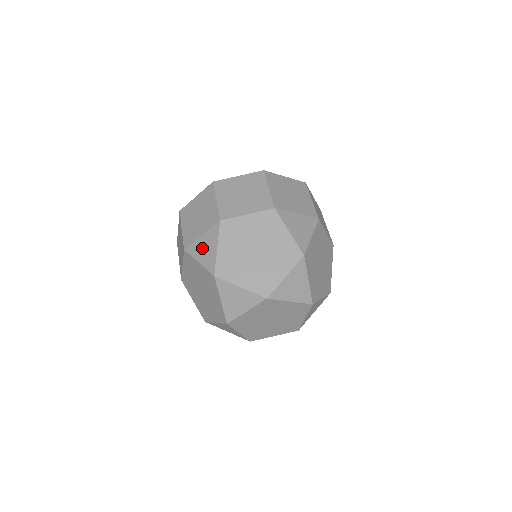
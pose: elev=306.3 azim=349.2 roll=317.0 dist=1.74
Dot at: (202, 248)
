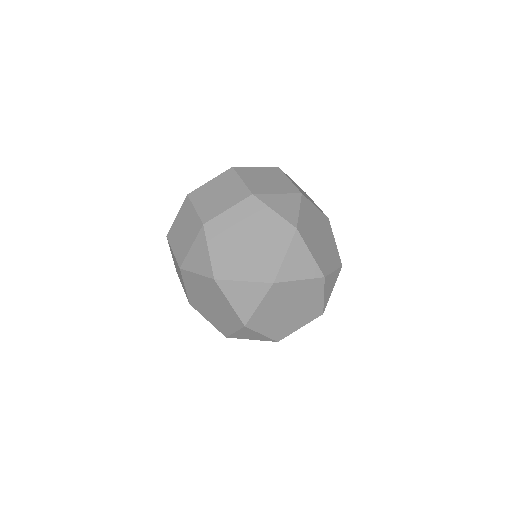
Dot at: (195, 258)
